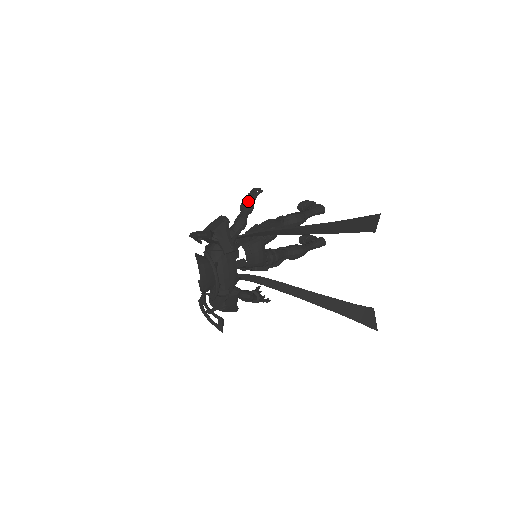
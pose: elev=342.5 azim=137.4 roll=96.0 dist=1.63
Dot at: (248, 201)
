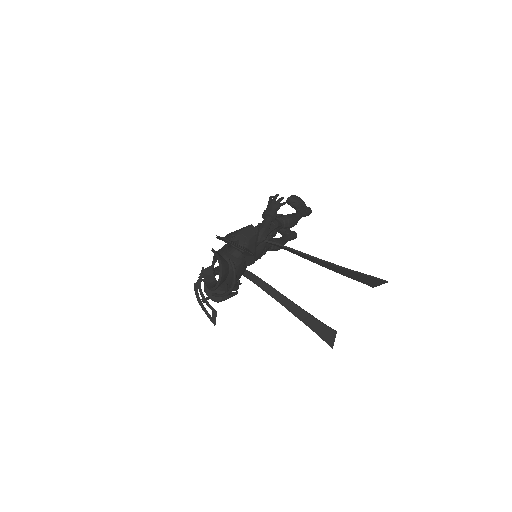
Dot at: (274, 212)
